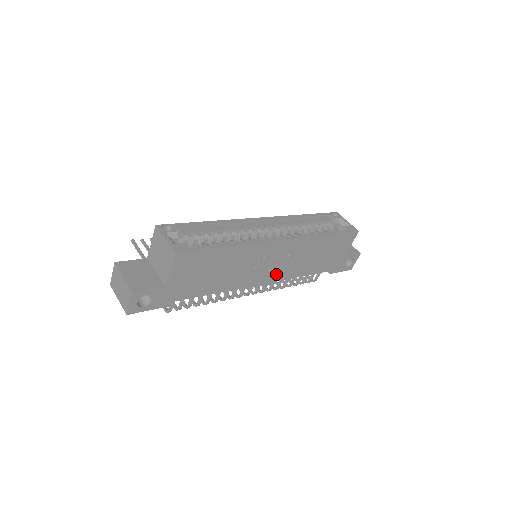
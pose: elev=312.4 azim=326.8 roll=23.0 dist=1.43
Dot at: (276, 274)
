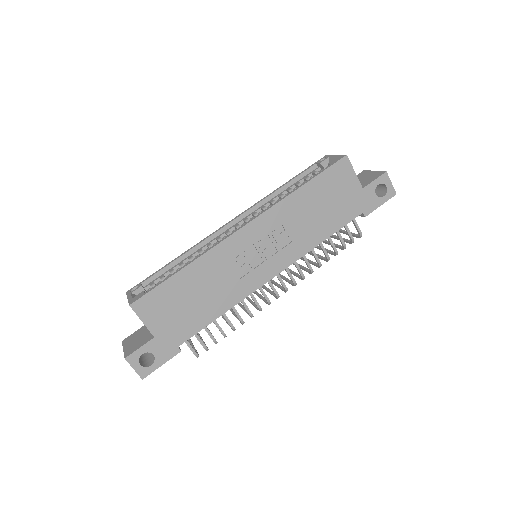
Dot at: (280, 259)
